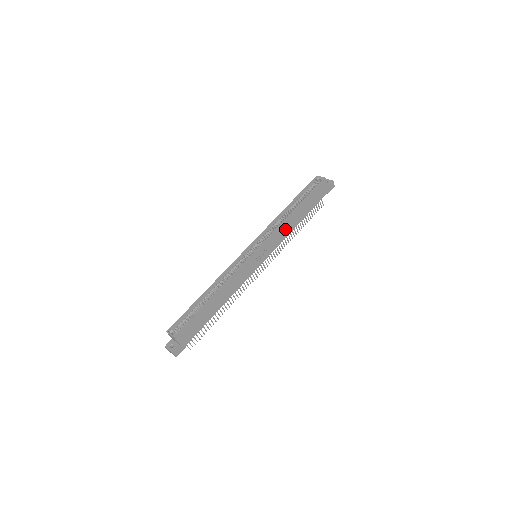
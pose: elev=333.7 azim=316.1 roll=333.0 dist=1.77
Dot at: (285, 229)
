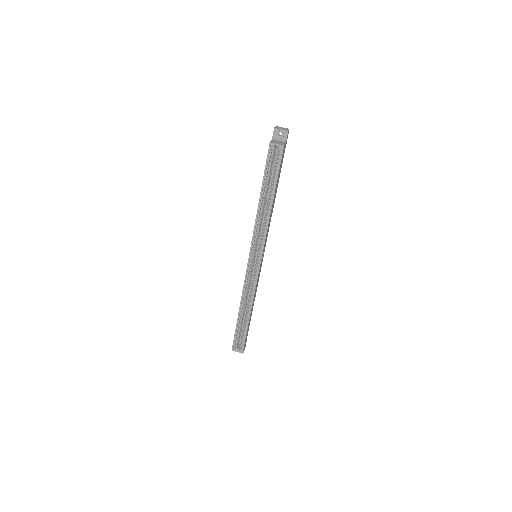
Dot at: (269, 221)
